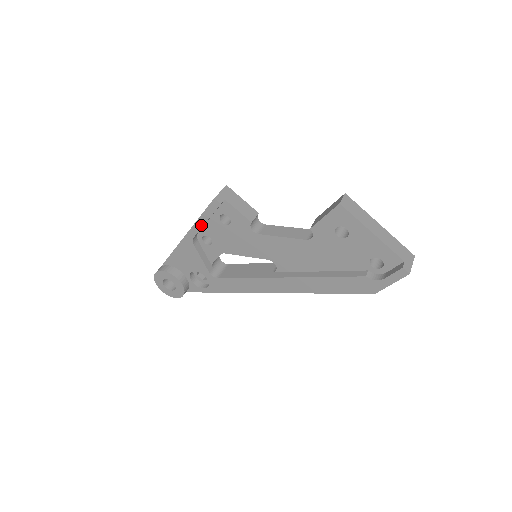
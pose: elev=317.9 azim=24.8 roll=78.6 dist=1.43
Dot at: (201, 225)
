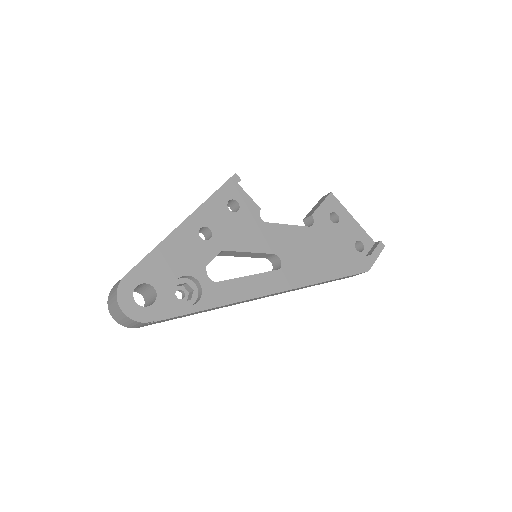
Dot at: (213, 203)
